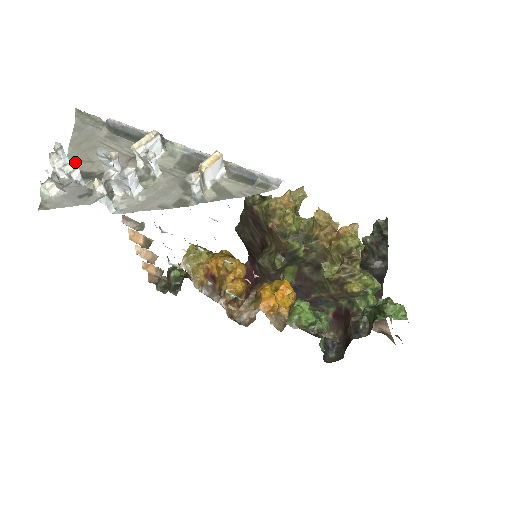
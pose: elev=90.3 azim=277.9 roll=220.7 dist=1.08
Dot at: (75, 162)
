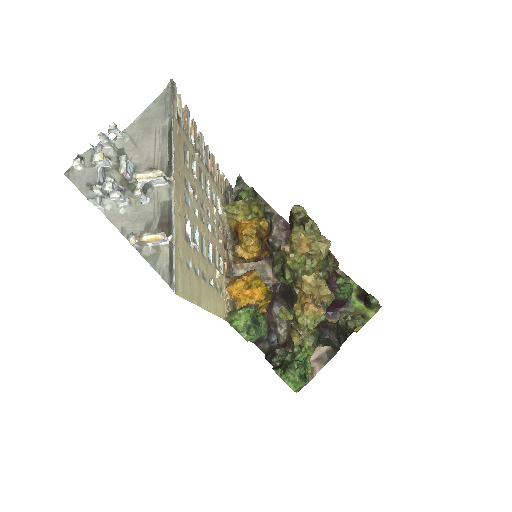
Dot at: (128, 136)
